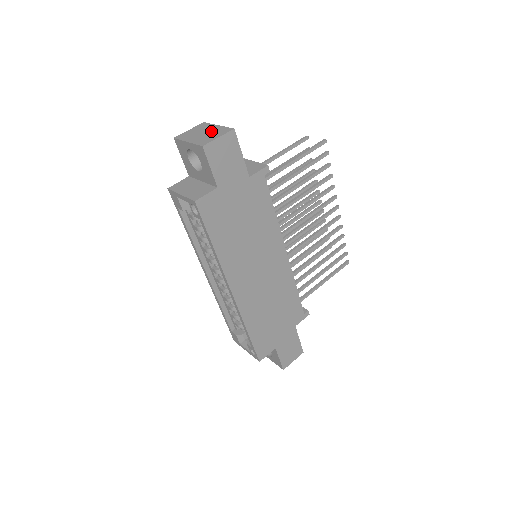
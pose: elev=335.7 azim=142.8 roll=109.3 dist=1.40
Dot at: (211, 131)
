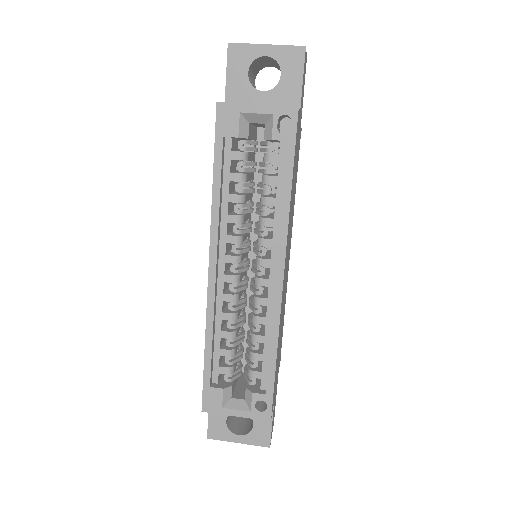
Dot at: occluded
